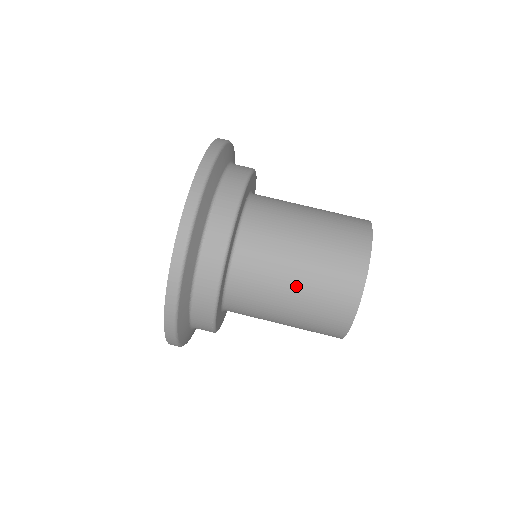
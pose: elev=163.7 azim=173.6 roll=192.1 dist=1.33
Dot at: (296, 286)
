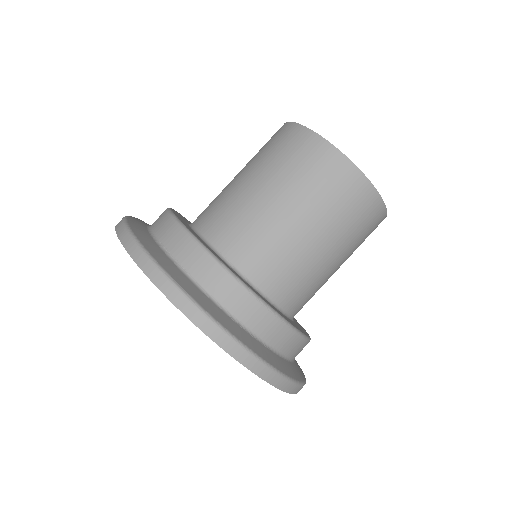
Dot at: (293, 212)
